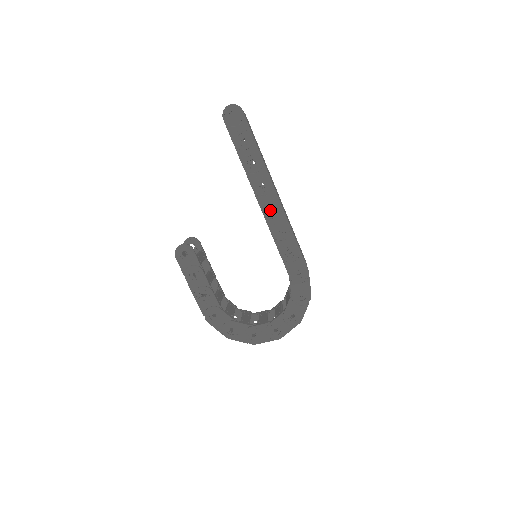
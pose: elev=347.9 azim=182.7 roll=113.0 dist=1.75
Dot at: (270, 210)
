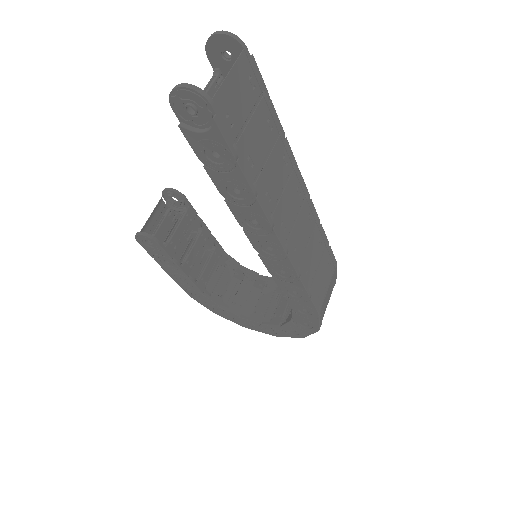
Dot at: (267, 250)
